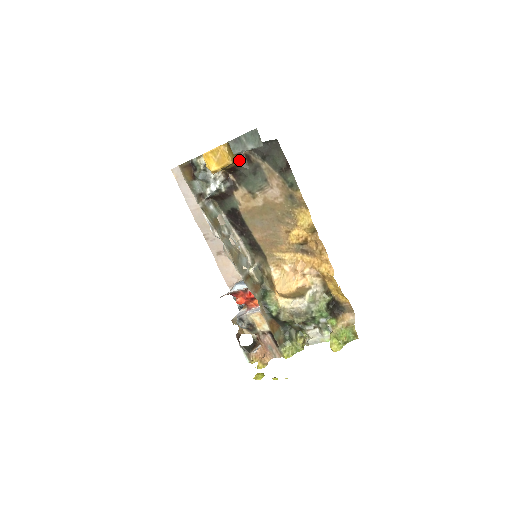
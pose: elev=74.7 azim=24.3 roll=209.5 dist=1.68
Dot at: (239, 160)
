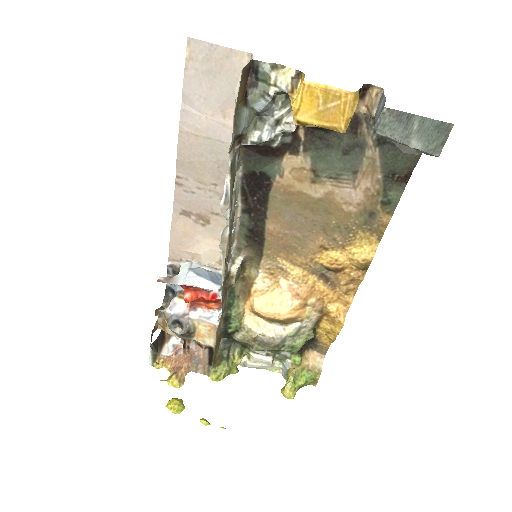
Dot at: occluded
